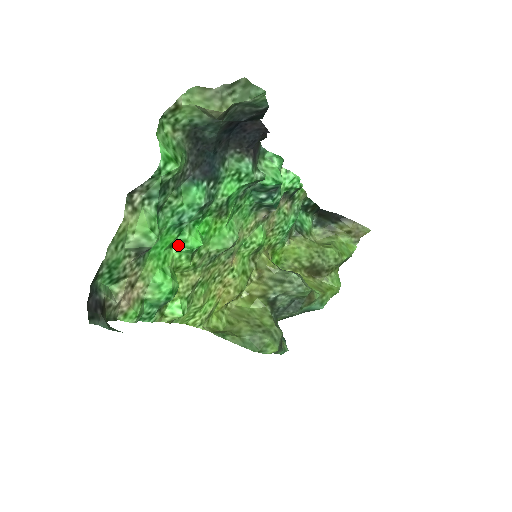
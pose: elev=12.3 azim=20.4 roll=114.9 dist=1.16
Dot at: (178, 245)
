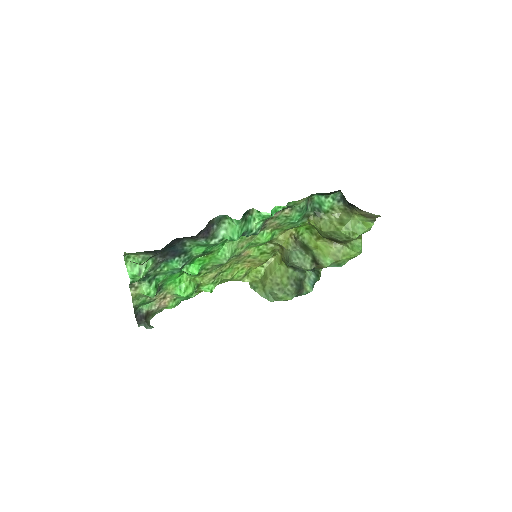
Dot at: (186, 273)
